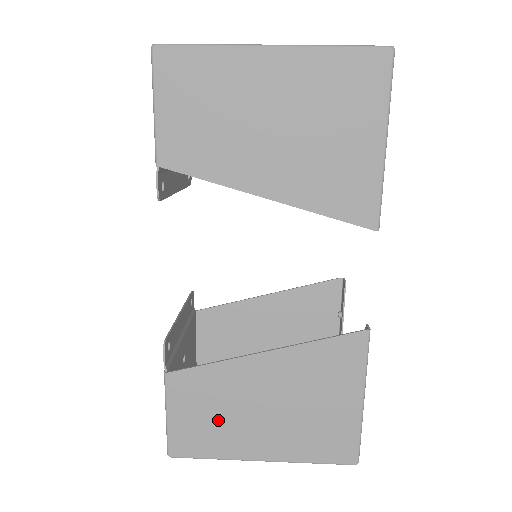
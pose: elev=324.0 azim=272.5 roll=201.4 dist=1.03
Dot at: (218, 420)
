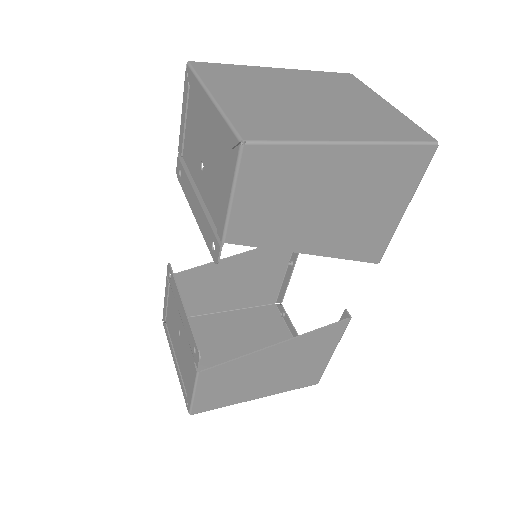
Dot at: (233, 387)
